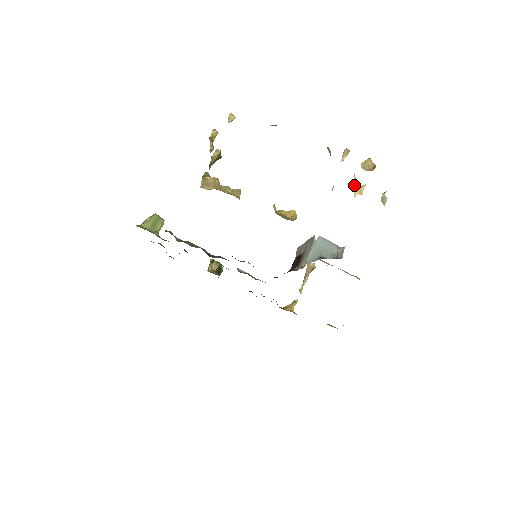
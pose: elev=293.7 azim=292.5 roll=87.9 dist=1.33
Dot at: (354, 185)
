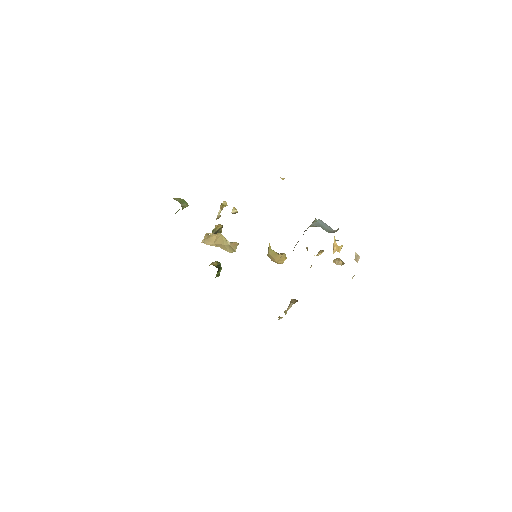
Dot at: (334, 244)
